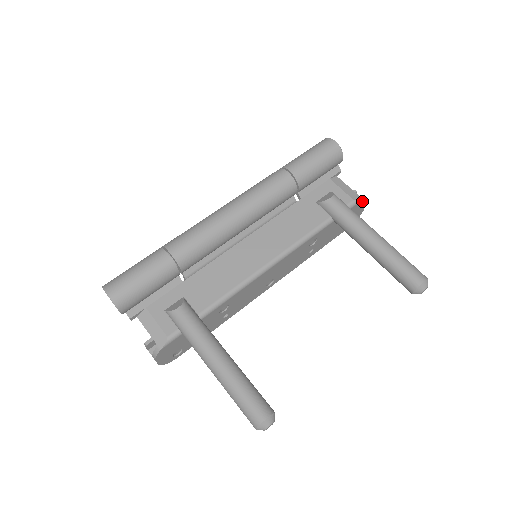
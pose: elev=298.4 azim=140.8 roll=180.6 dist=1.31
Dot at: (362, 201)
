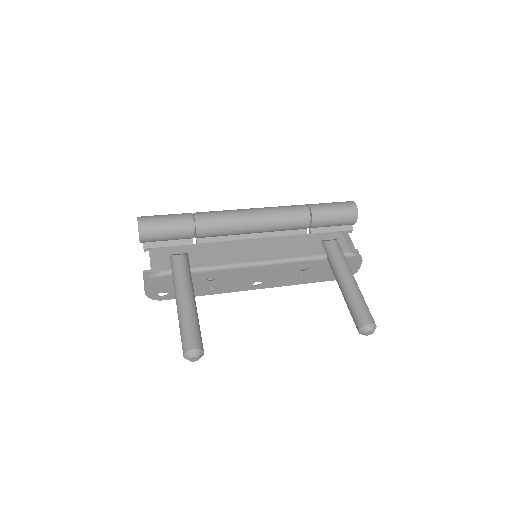
Dot at: (358, 257)
